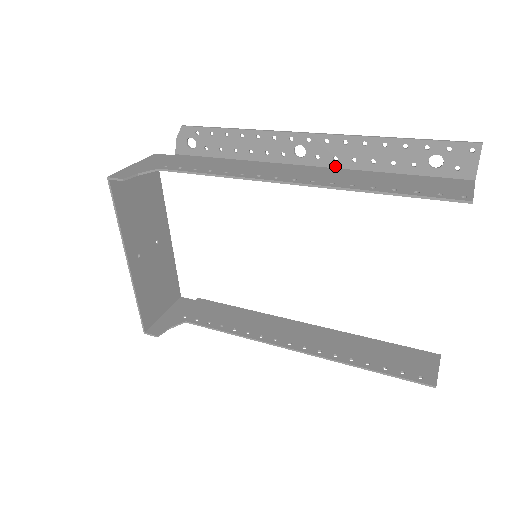
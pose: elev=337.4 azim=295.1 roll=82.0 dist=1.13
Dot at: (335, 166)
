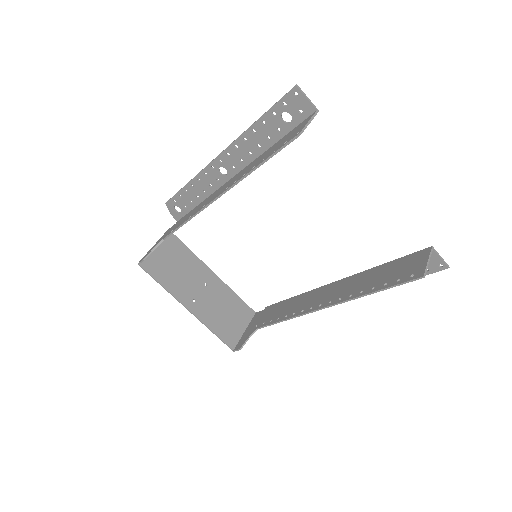
Dot at: (245, 165)
